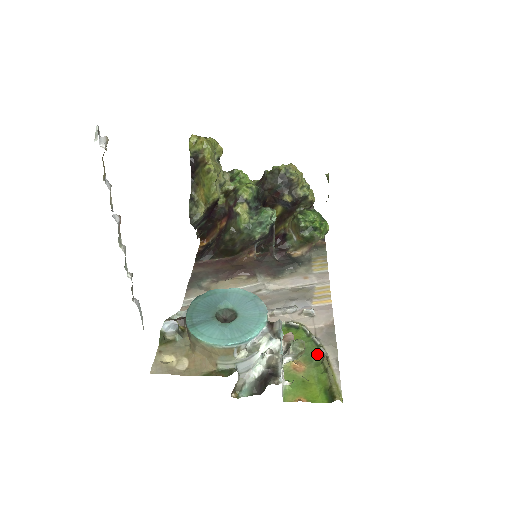
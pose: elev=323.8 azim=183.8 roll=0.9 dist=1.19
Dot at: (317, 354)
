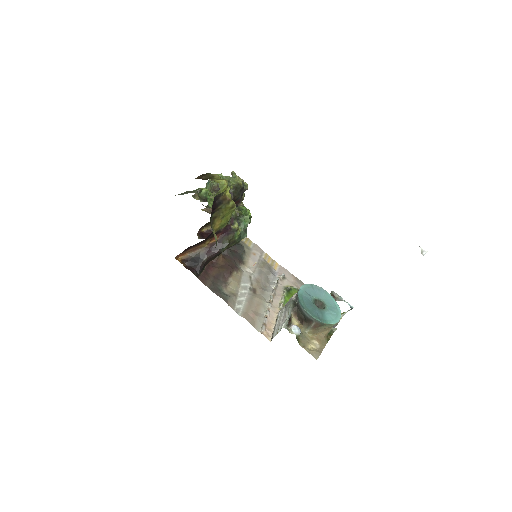
Dot at: occluded
